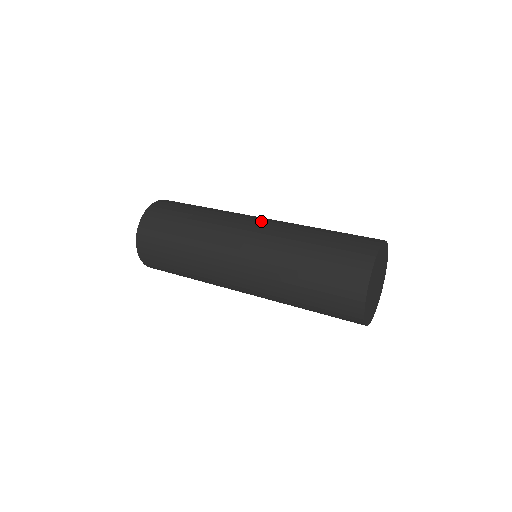
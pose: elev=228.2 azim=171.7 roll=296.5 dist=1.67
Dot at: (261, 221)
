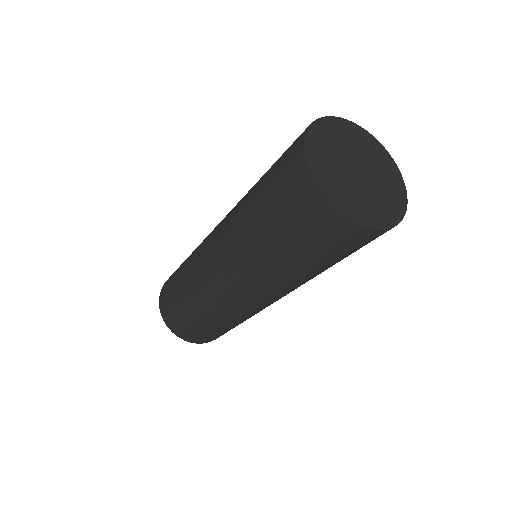
Dot at: occluded
